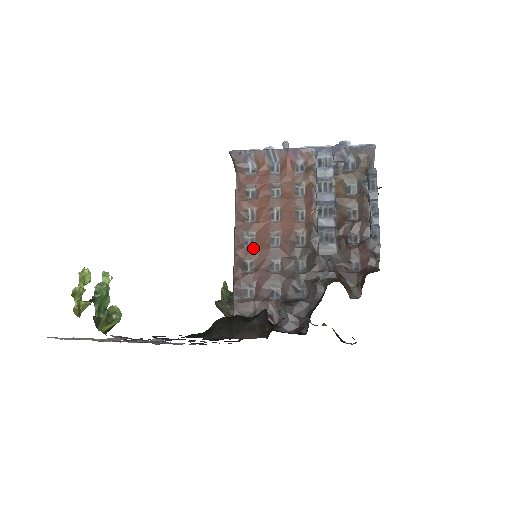
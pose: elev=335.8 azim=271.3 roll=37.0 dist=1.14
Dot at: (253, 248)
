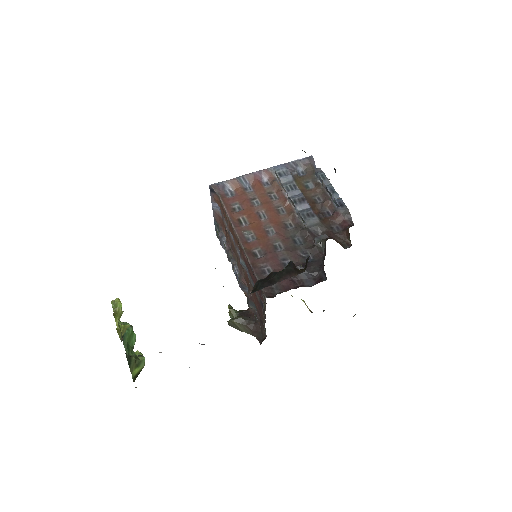
Dot at: (256, 240)
